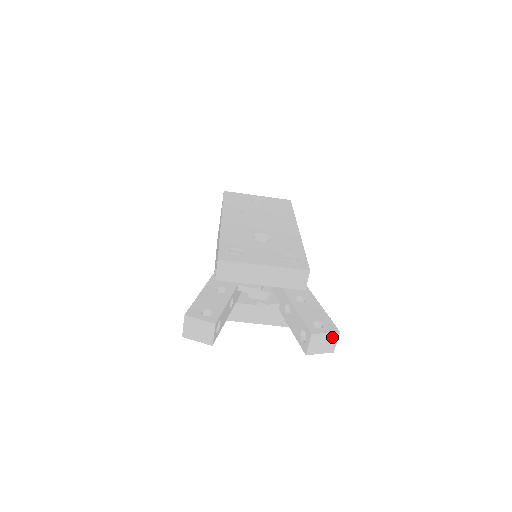
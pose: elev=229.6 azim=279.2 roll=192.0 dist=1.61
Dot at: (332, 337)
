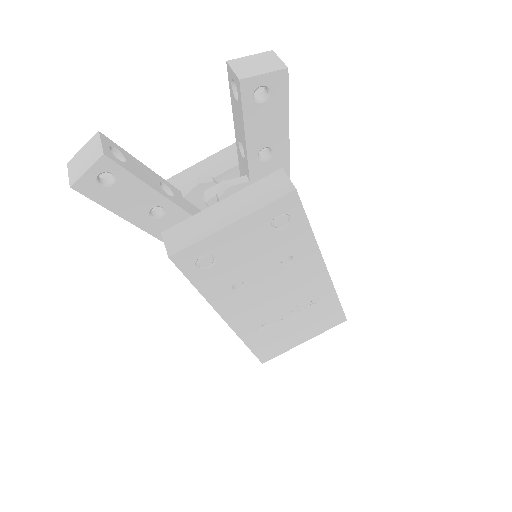
Dot at: (265, 57)
